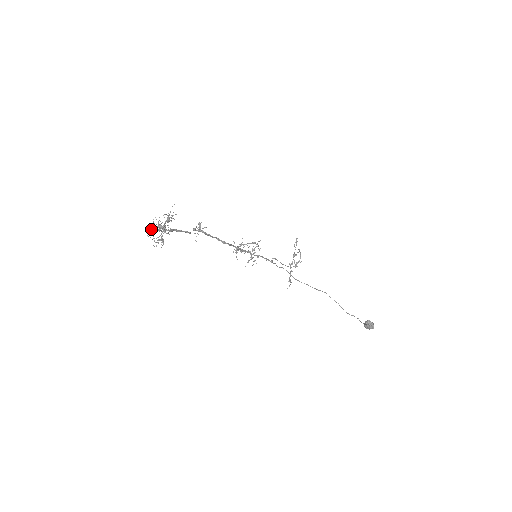
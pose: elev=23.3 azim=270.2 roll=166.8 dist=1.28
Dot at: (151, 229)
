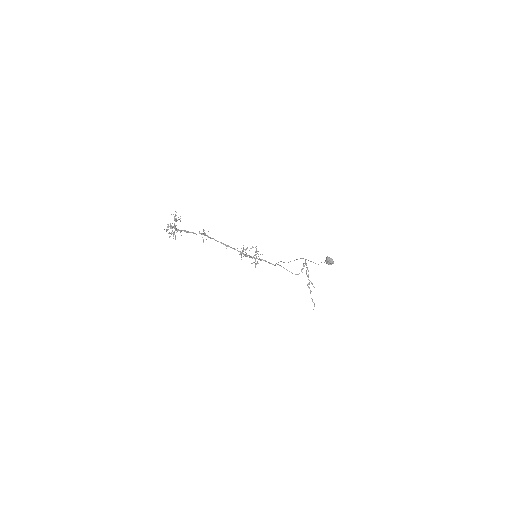
Dot at: (167, 229)
